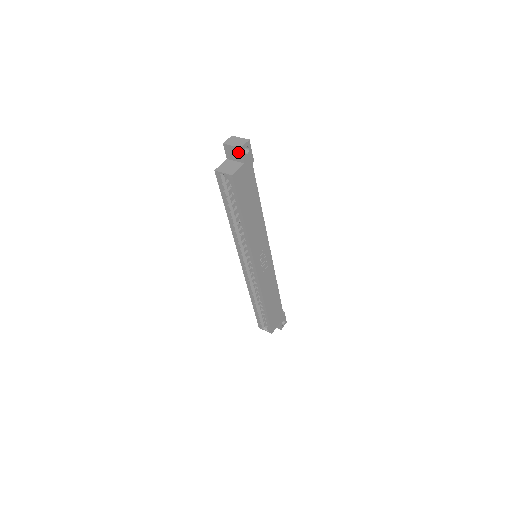
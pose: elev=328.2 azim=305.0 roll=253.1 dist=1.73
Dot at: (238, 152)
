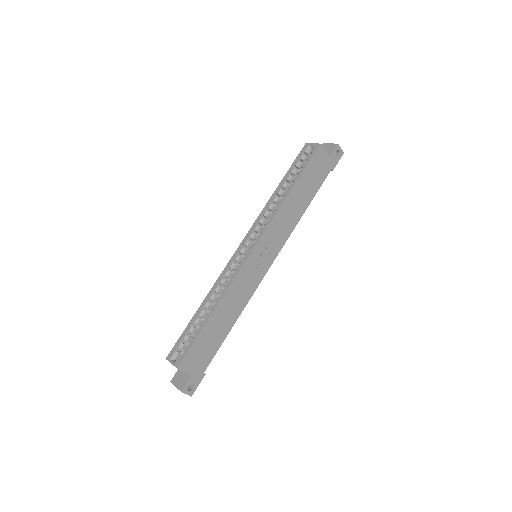
Dot at: (332, 148)
